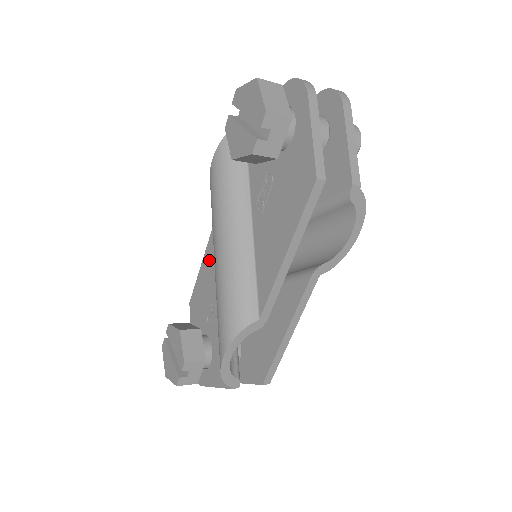
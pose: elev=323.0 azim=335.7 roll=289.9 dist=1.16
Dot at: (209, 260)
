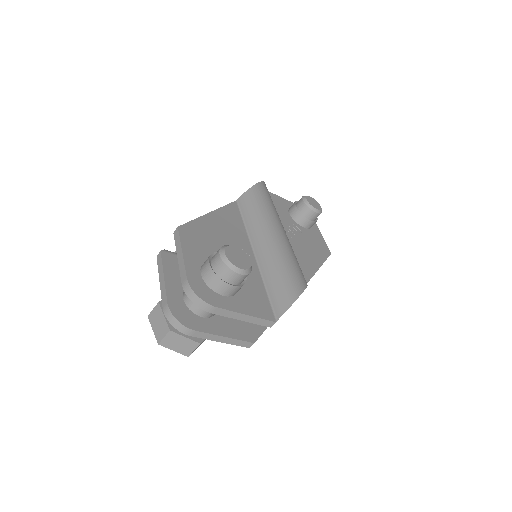
Dot at: occluded
